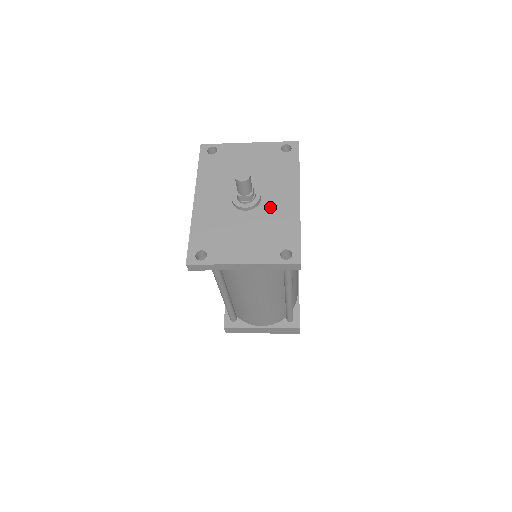
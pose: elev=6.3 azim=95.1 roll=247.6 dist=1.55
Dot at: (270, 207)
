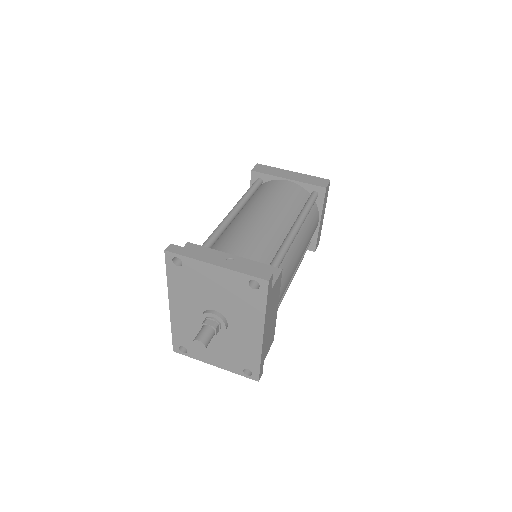
Dot at: (236, 335)
